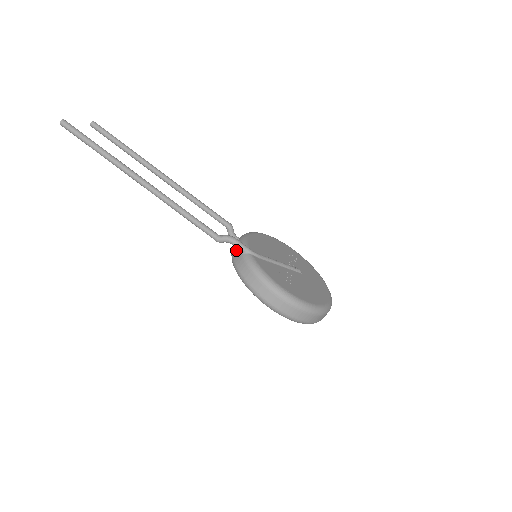
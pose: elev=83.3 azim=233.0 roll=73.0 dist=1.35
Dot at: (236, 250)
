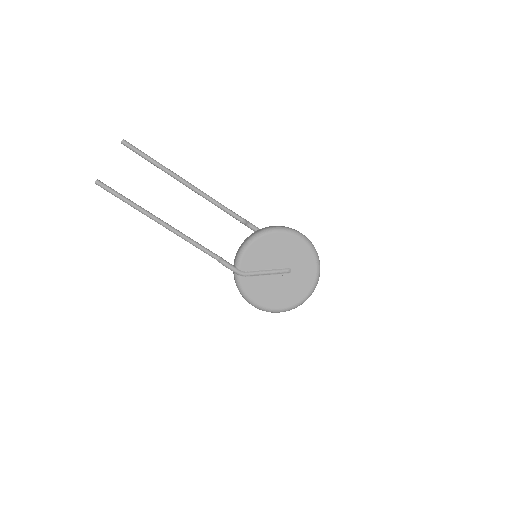
Dot at: (234, 262)
